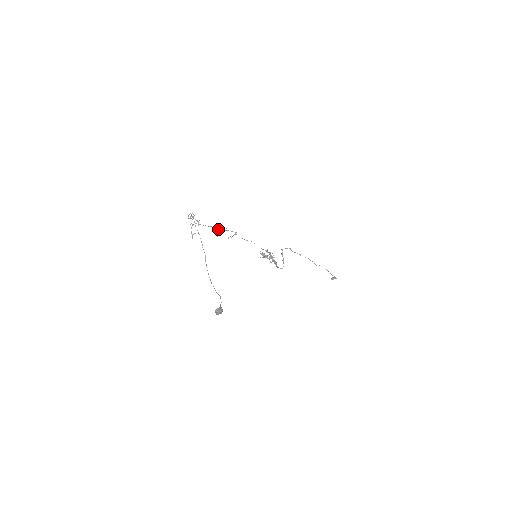
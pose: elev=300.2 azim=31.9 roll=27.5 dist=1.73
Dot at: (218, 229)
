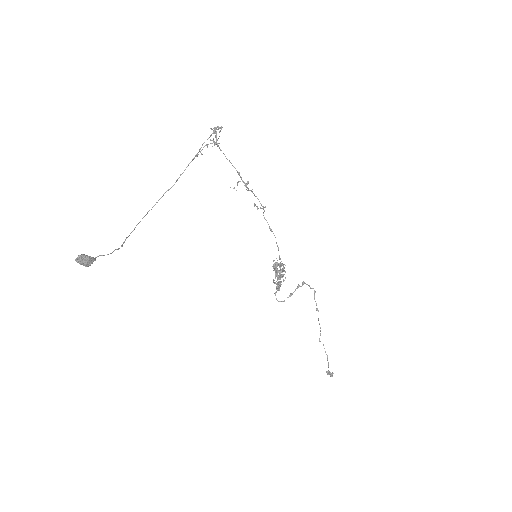
Dot at: (242, 180)
